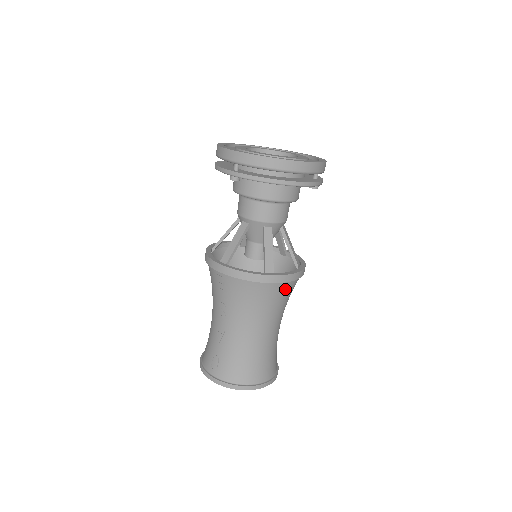
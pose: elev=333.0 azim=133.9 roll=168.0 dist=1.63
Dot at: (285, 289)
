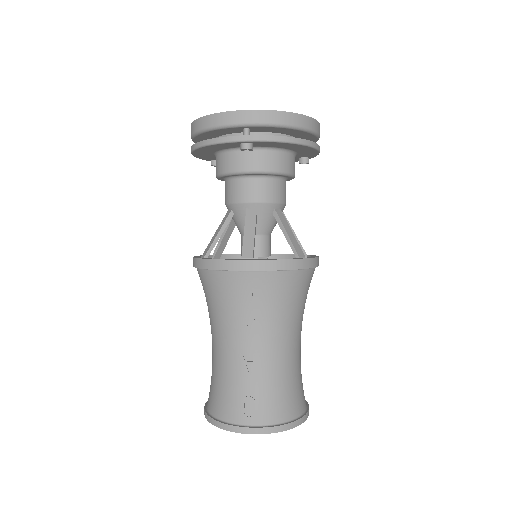
Dot at: (311, 279)
